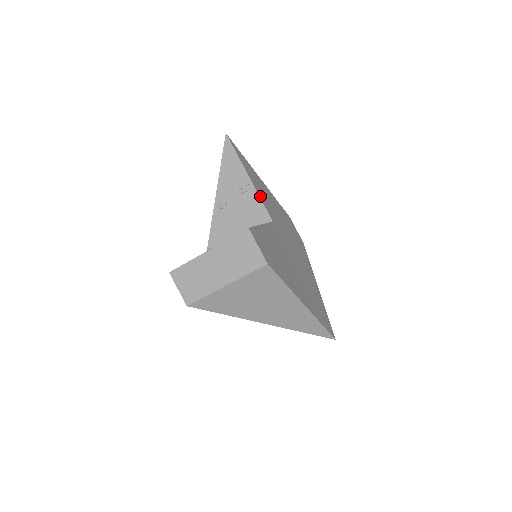
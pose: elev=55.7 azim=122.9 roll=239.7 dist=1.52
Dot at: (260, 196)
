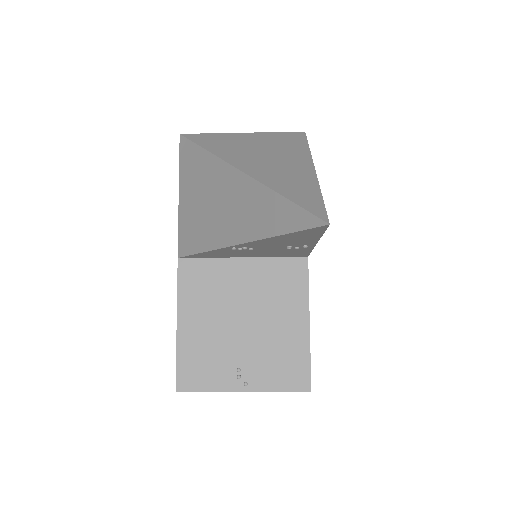
Dot at: occluded
